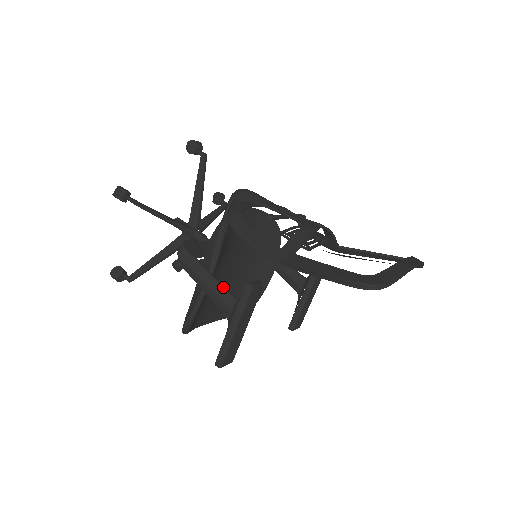
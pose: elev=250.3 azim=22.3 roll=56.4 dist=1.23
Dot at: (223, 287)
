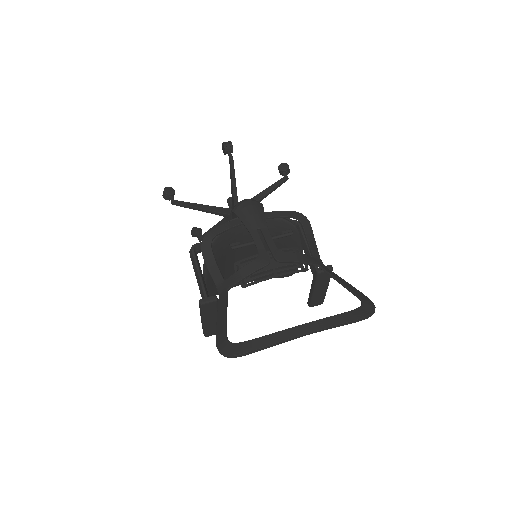
Dot at: (203, 289)
